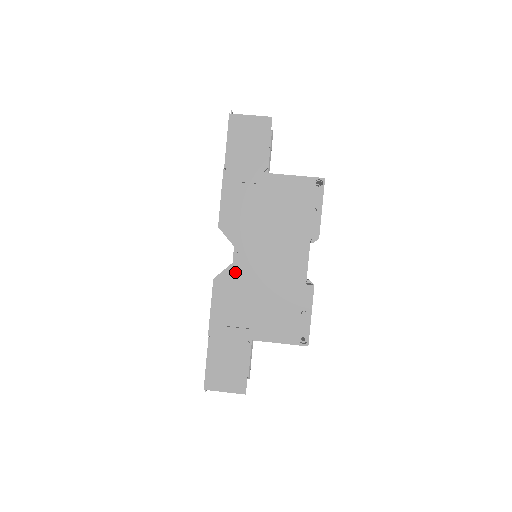
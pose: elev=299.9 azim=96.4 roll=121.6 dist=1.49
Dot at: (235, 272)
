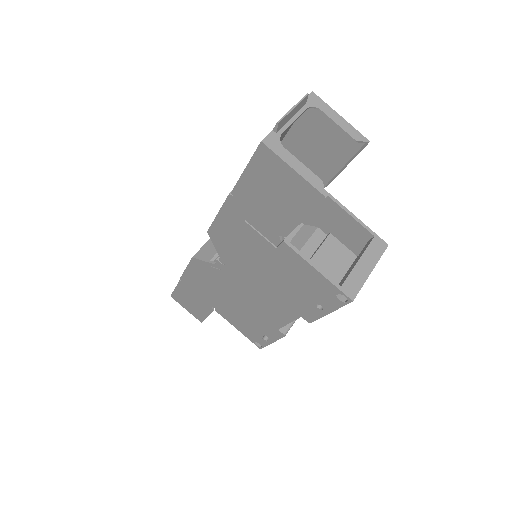
Dot at: (214, 271)
